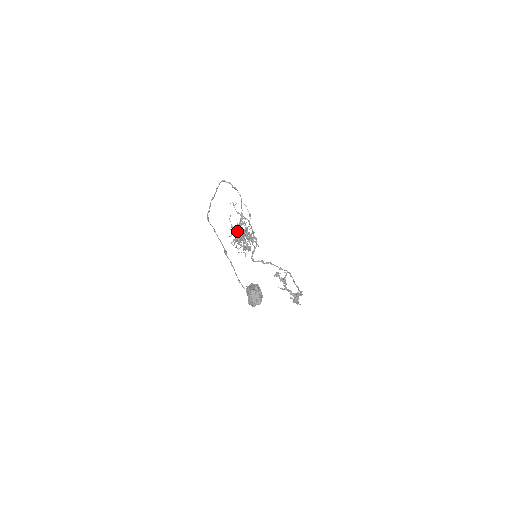
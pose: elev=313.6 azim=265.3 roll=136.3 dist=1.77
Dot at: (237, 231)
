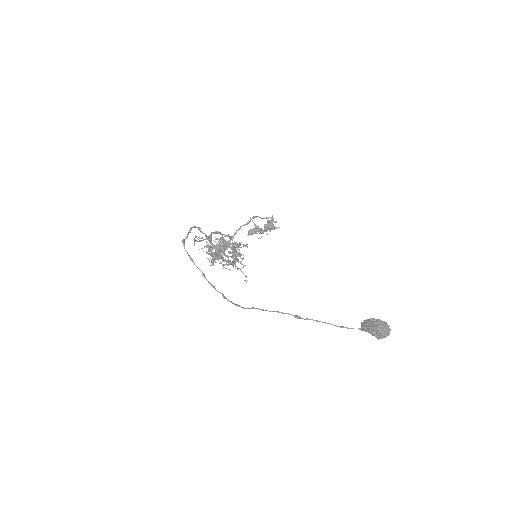
Dot at: (216, 255)
